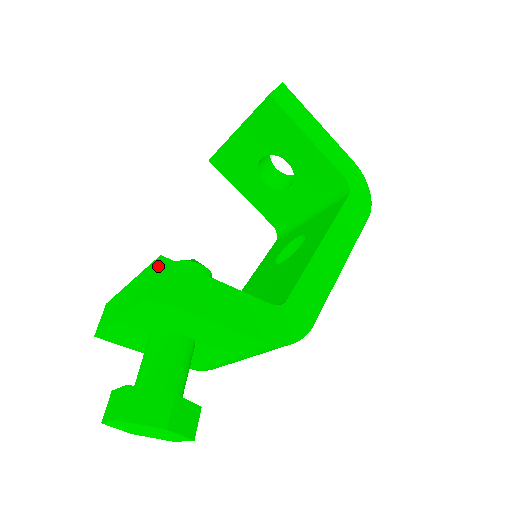
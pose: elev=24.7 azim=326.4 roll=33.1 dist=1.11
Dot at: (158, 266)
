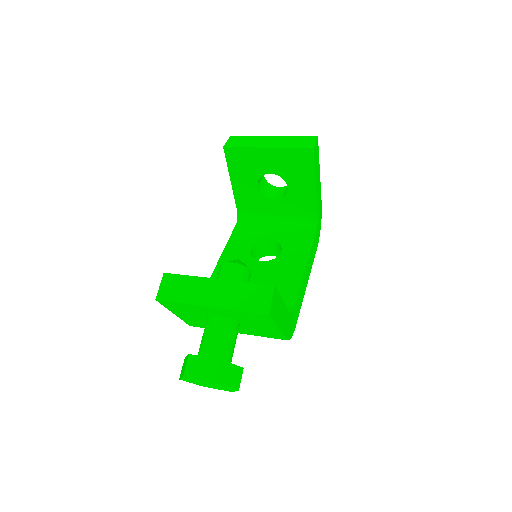
Dot at: (273, 293)
